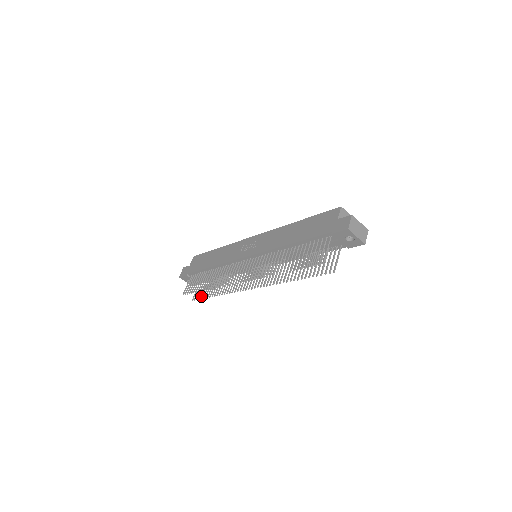
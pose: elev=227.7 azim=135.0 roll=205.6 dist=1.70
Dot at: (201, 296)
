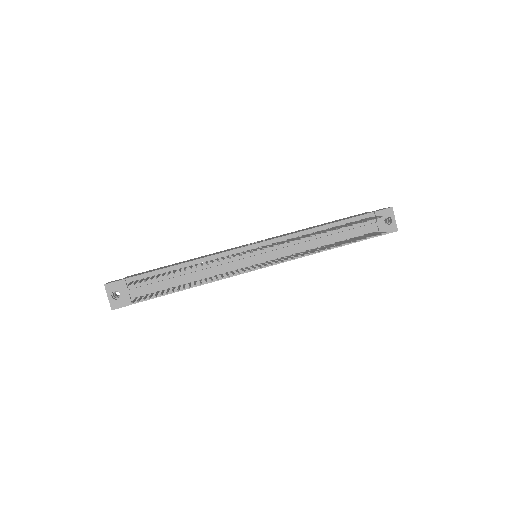
Dot at: (155, 294)
